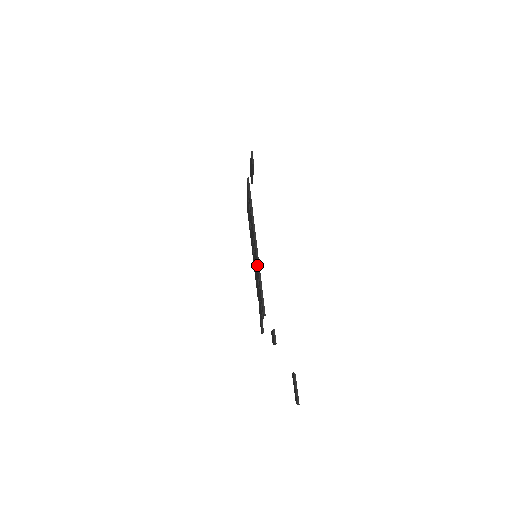
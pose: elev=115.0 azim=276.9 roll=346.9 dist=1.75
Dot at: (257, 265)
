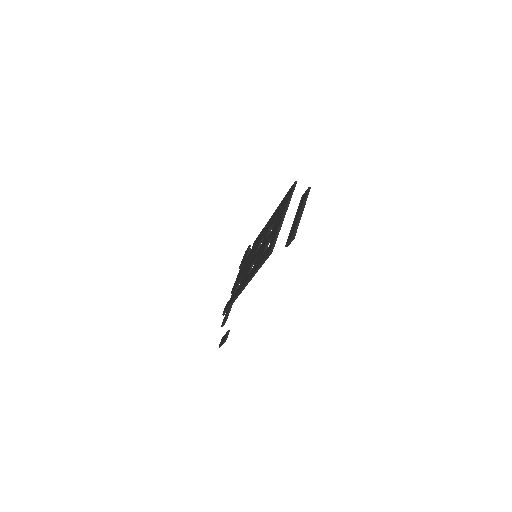
Dot at: (236, 294)
